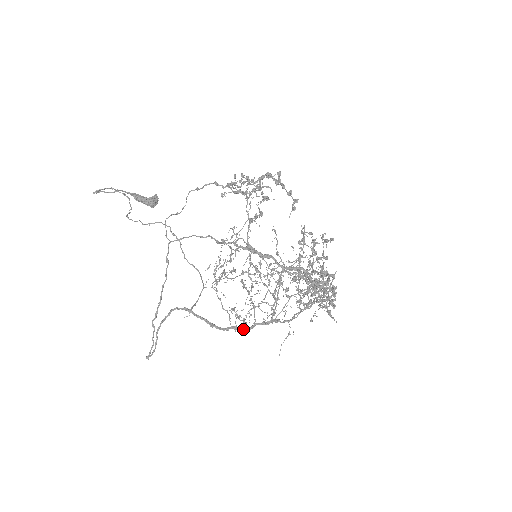
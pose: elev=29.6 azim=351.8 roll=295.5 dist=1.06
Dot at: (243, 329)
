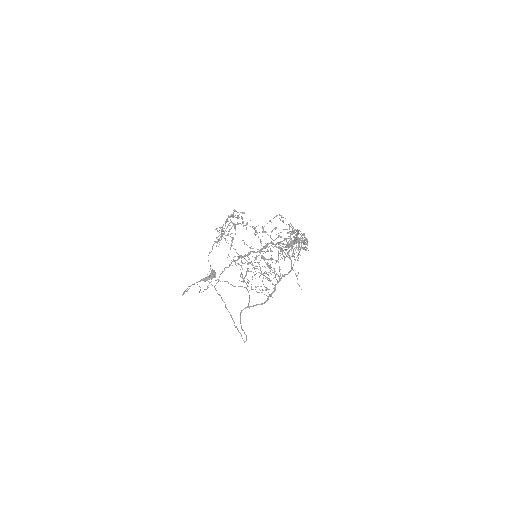
Dot at: occluded
